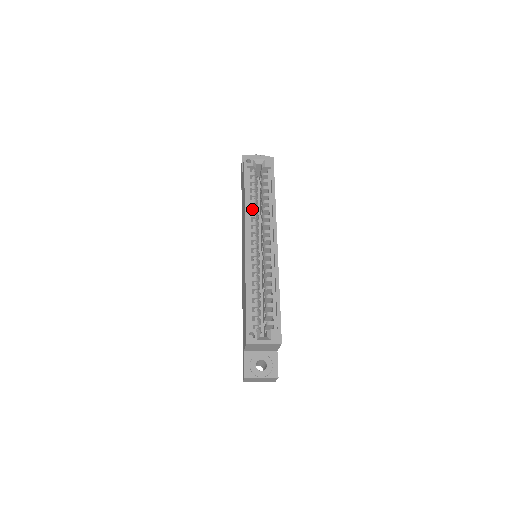
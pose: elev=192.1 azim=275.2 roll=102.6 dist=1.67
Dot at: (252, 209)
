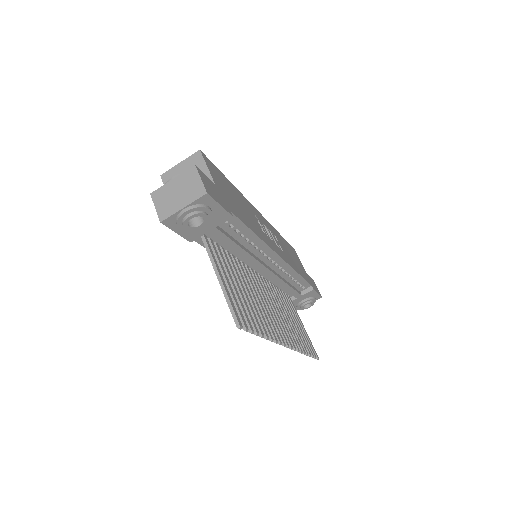
Dot at: occluded
